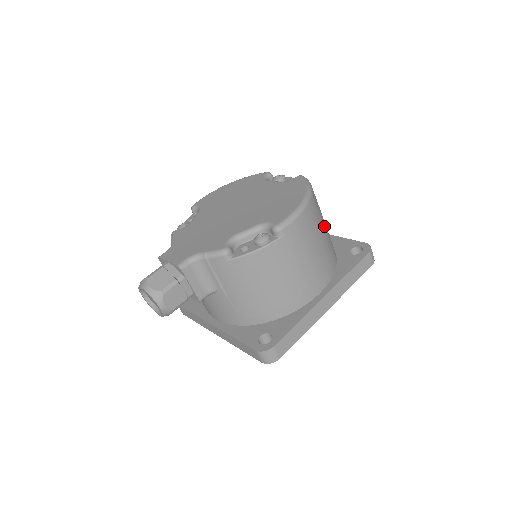
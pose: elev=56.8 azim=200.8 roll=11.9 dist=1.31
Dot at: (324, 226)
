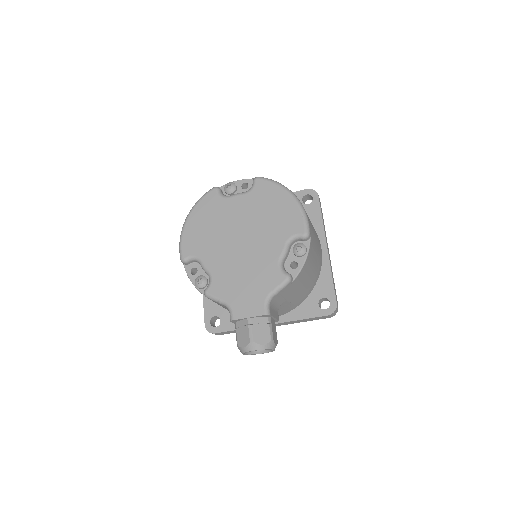
Dot at: occluded
